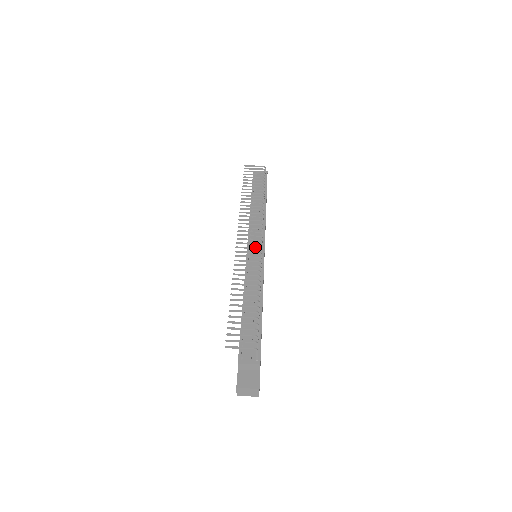
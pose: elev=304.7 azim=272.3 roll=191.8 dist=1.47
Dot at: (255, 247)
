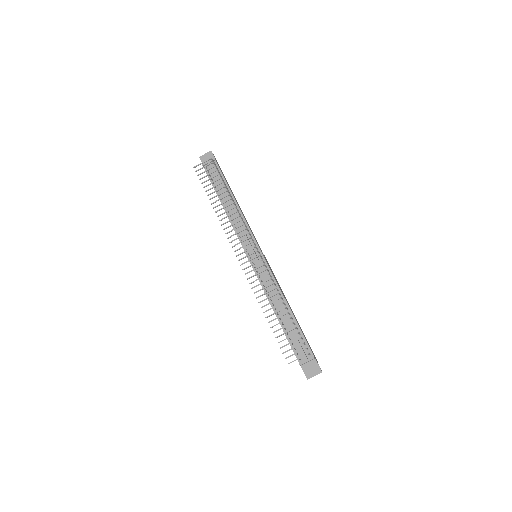
Dot at: (257, 262)
